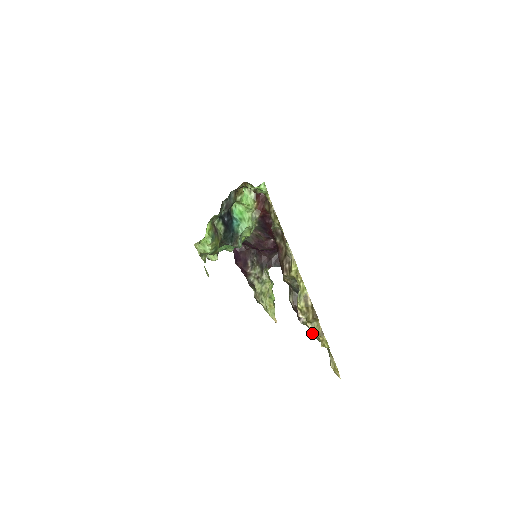
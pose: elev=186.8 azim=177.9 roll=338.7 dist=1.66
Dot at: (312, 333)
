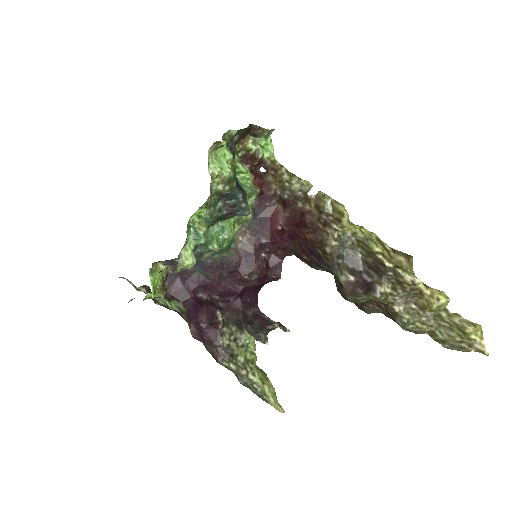
Dot at: (399, 311)
